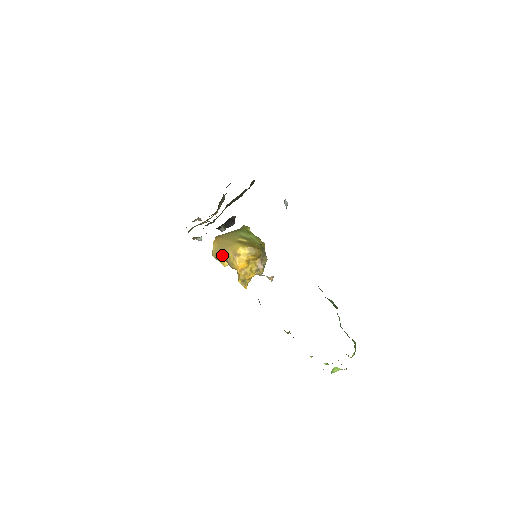
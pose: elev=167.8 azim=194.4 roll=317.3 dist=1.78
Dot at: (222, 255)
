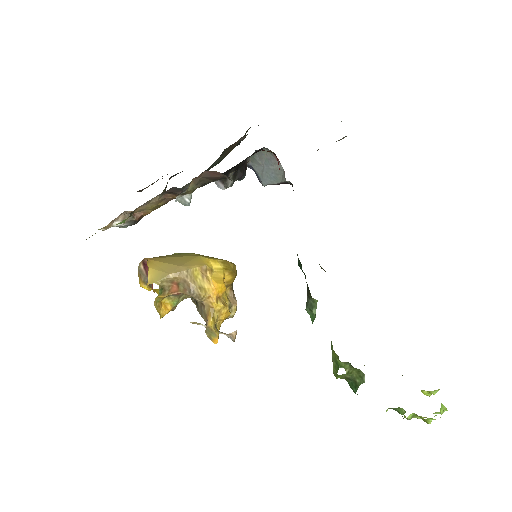
Dot at: (178, 275)
